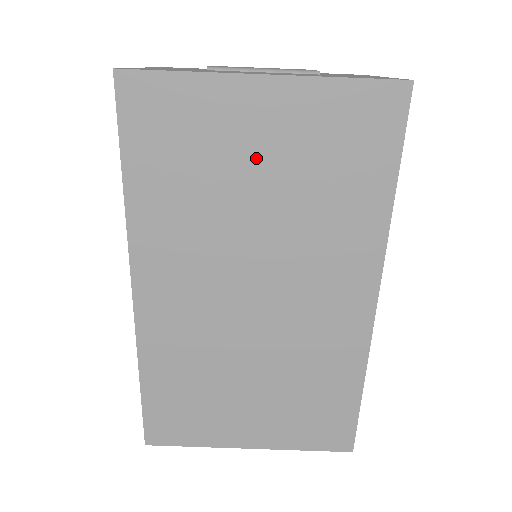
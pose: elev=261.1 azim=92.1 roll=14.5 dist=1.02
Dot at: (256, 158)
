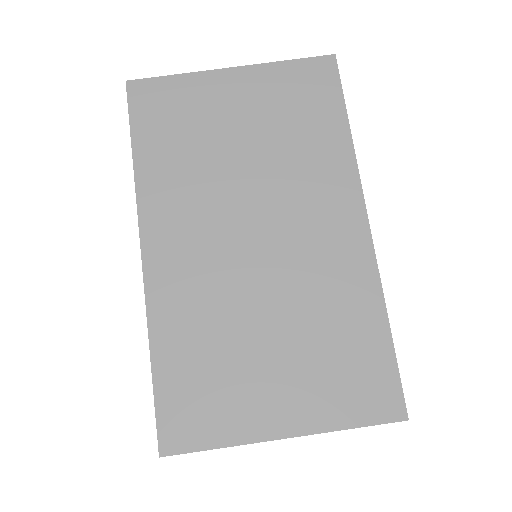
Dot at: (235, 121)
